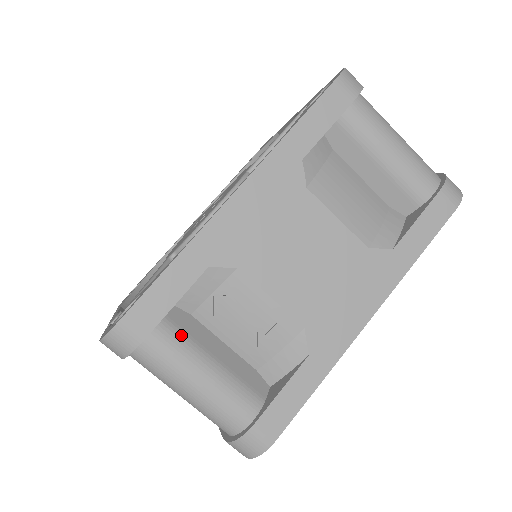
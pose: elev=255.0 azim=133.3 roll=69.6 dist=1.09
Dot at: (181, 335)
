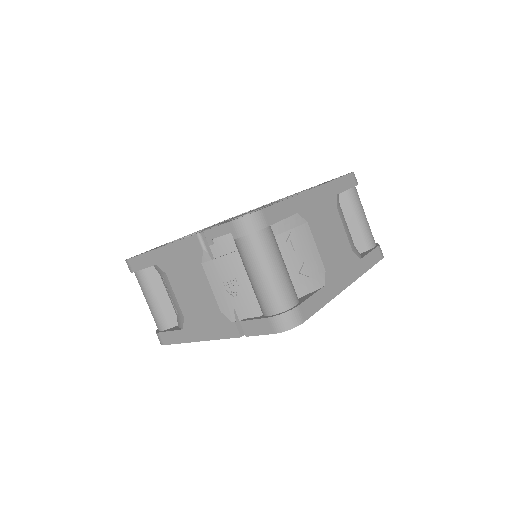
Dot at: (275, 239)
